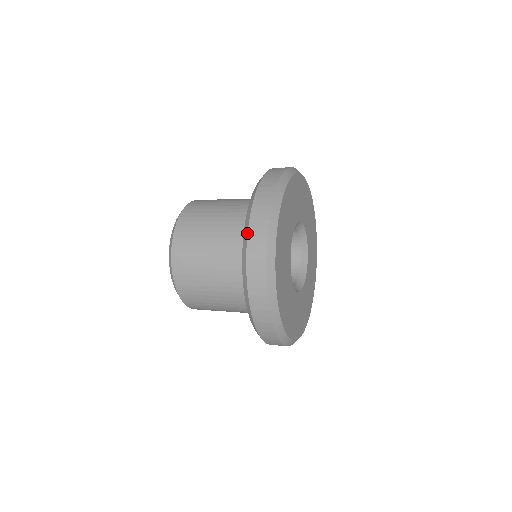
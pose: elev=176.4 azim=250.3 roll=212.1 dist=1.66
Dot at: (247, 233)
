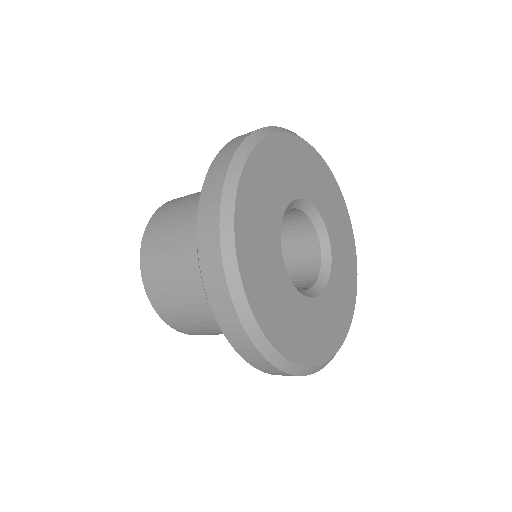
Dot at: occluded
